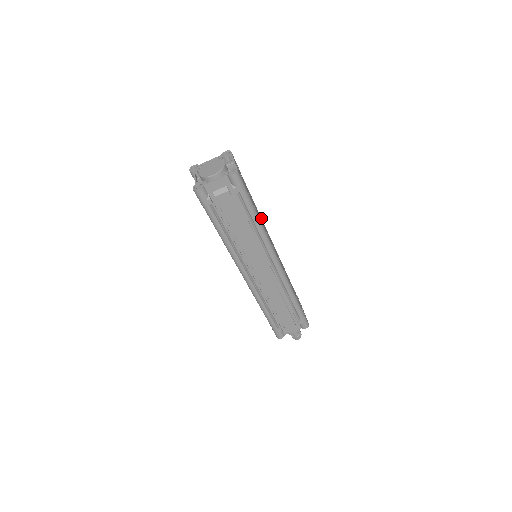
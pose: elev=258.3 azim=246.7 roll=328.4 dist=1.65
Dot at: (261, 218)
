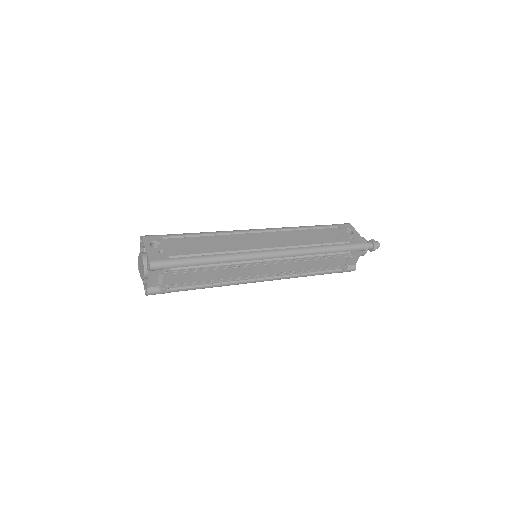
Dot at: (226, 233)
